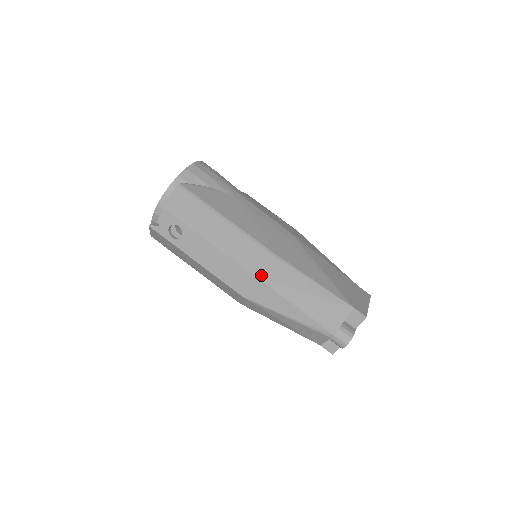
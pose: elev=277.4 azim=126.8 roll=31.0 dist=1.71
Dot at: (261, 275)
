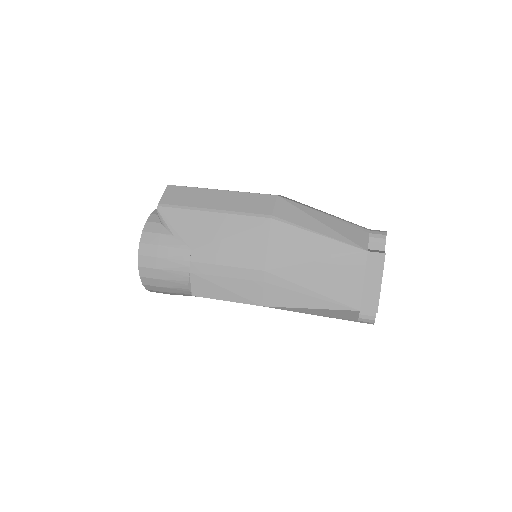
Dot at: occluded
